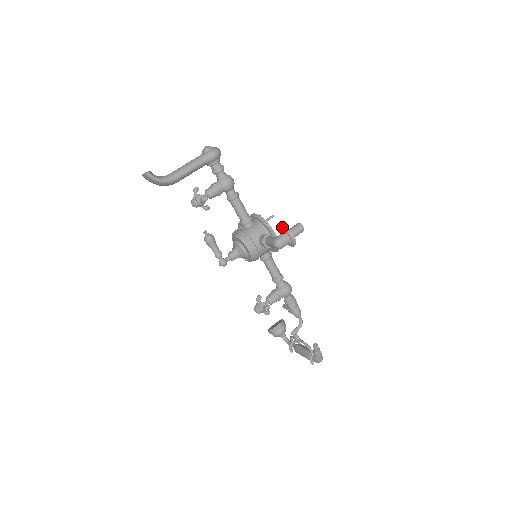
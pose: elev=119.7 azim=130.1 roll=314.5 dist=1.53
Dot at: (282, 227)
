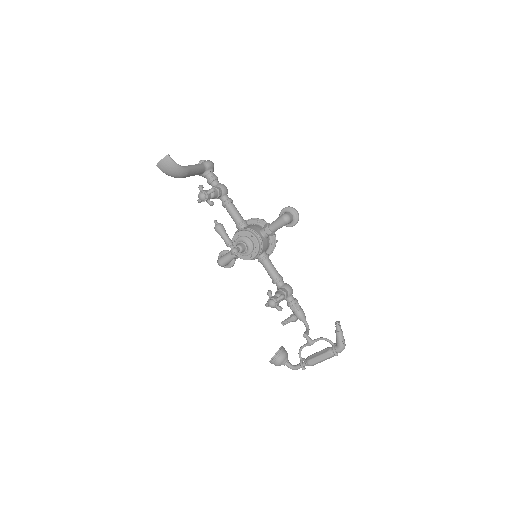
Dot at: (284, 208)
